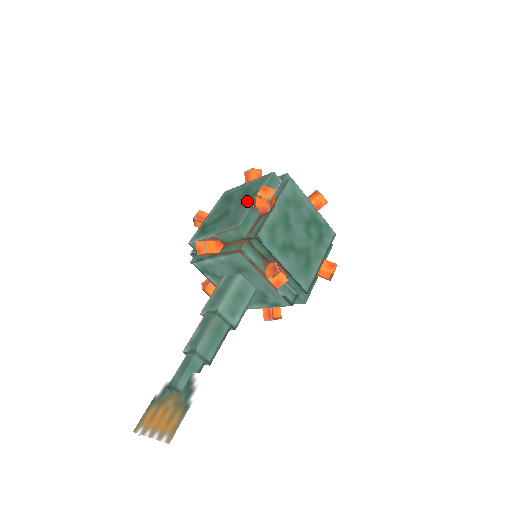
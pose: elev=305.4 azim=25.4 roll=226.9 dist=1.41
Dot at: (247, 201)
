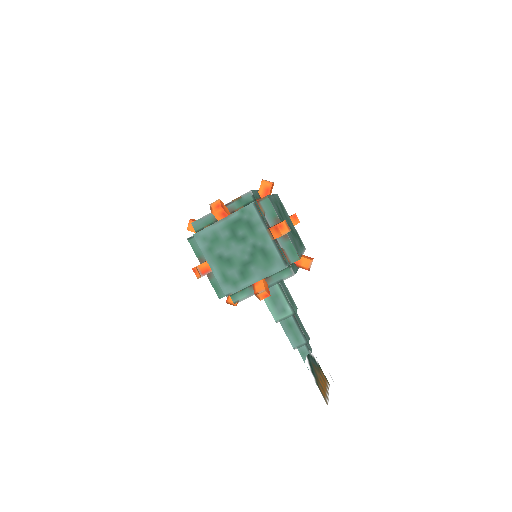
Dot at: occluded
